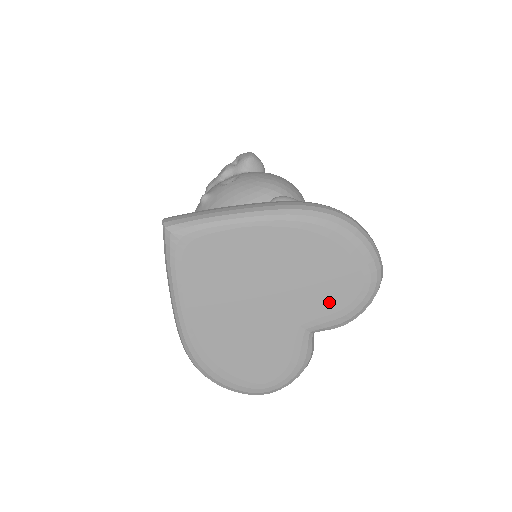
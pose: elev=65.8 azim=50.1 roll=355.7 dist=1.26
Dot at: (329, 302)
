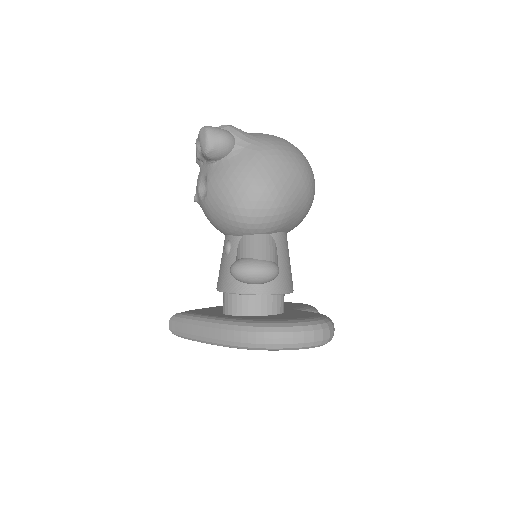
Dot at: occluded
